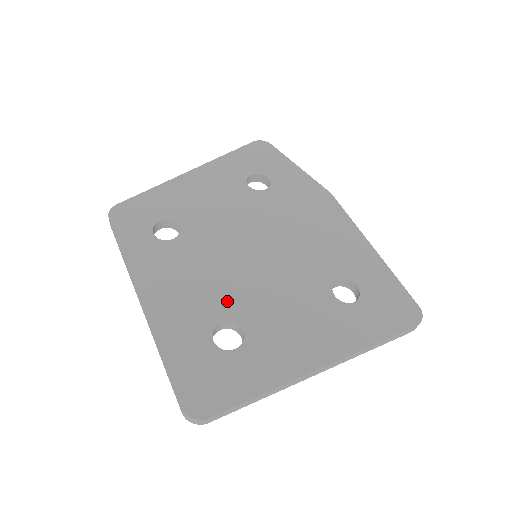
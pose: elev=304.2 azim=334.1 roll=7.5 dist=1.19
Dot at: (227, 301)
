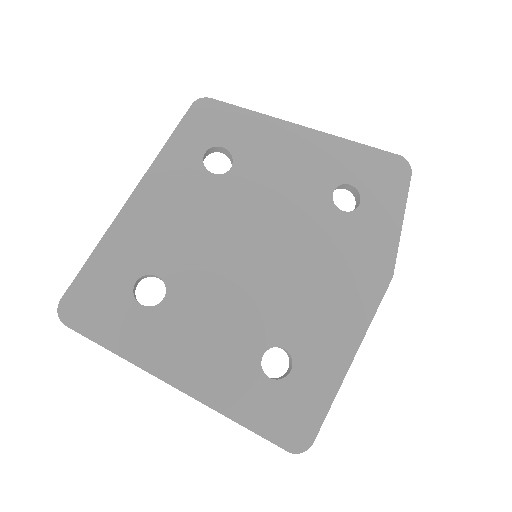
Dot at: (183, 265)
